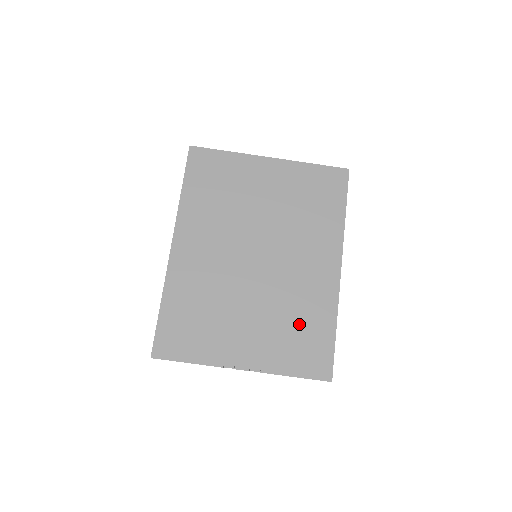
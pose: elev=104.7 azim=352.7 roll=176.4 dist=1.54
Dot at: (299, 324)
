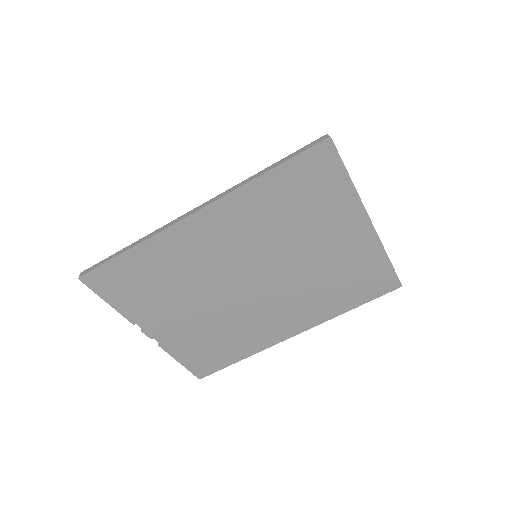
Dot at: (222, 341)
